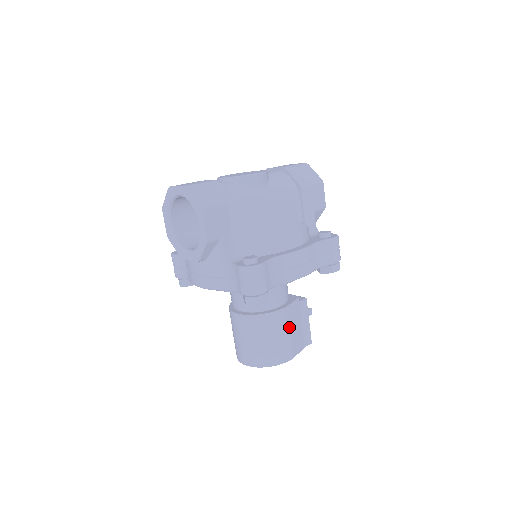
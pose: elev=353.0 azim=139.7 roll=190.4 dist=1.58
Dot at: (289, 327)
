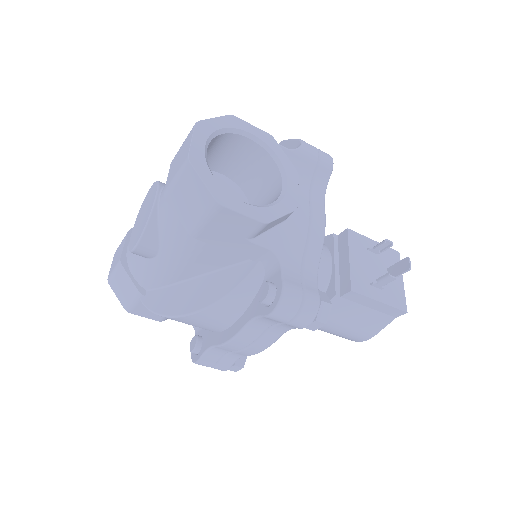
Dot at: (338, 325)
